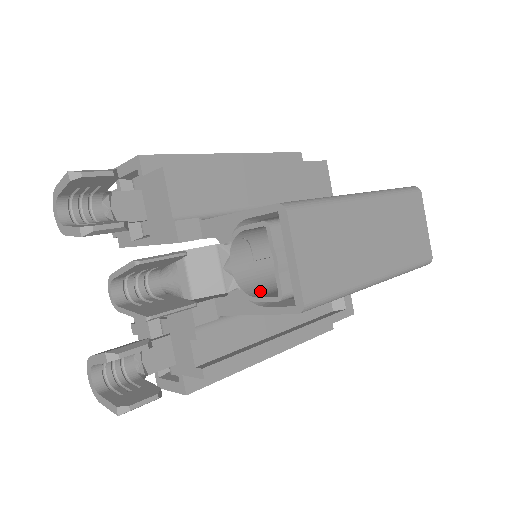
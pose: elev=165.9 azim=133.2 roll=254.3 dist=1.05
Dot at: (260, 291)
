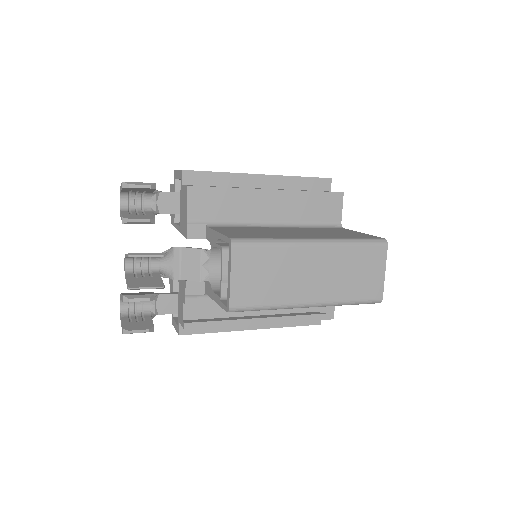
Dot at: occluded
